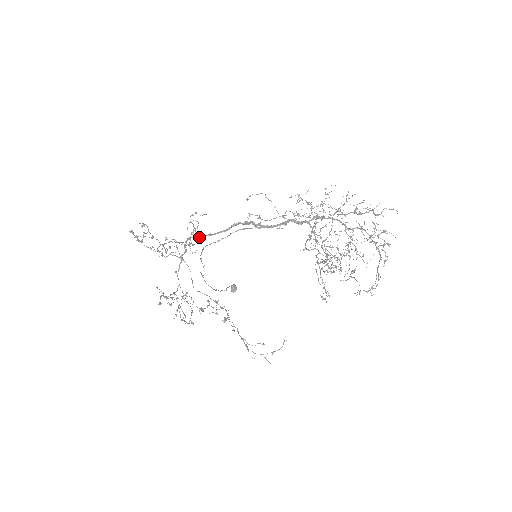
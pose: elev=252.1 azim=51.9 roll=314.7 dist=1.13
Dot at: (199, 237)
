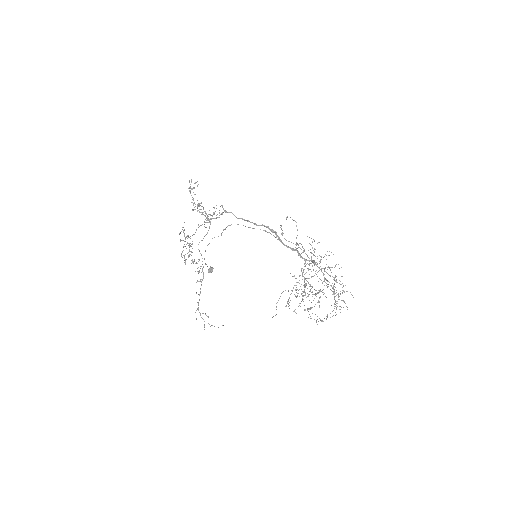
Dot at: occluded
